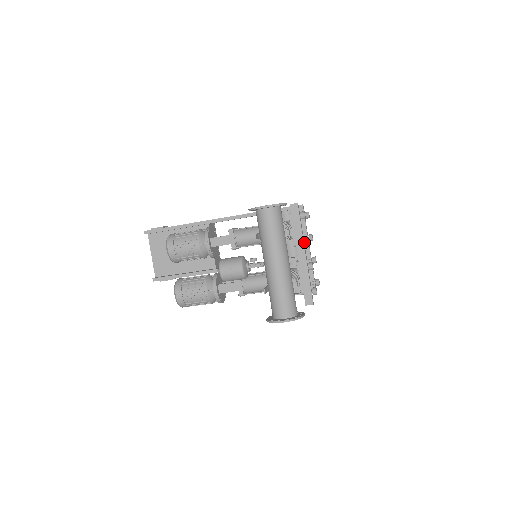
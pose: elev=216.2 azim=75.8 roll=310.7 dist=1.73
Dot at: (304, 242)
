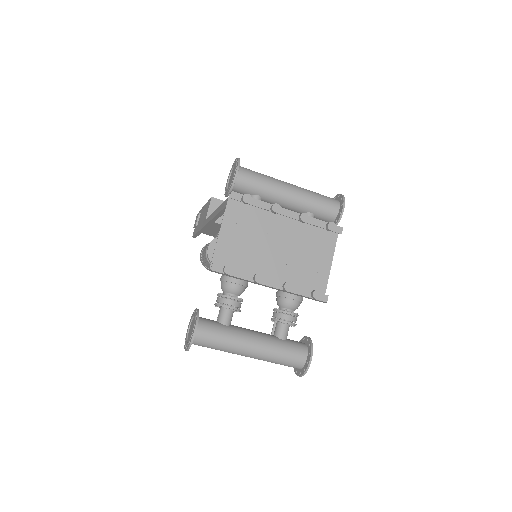
Dot at: occluded
